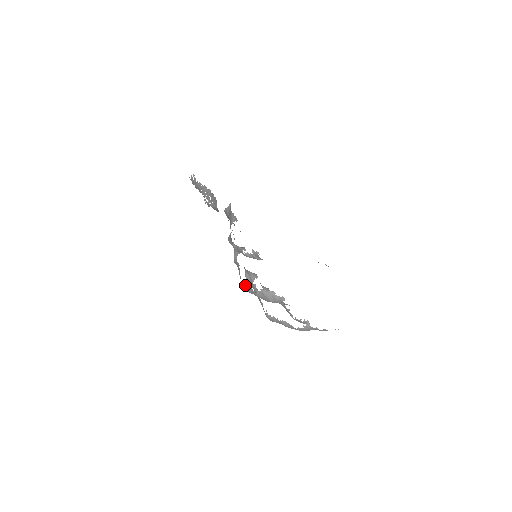
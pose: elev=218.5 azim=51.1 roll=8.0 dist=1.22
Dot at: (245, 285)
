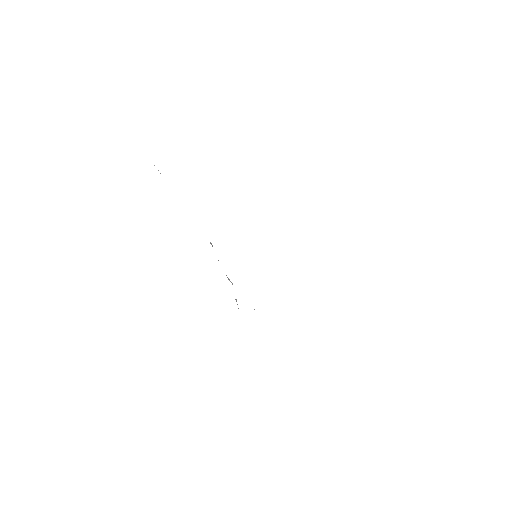
Dot at: occluded
